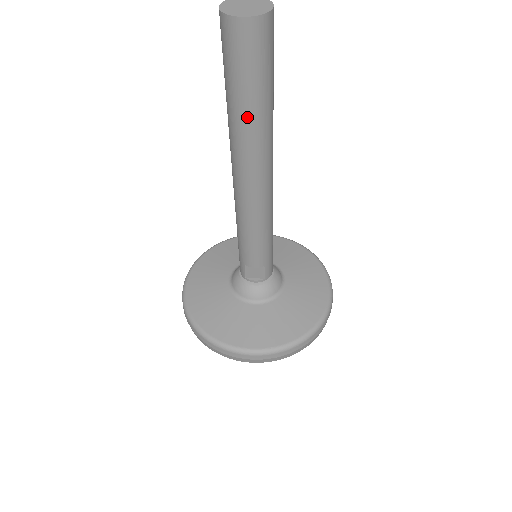
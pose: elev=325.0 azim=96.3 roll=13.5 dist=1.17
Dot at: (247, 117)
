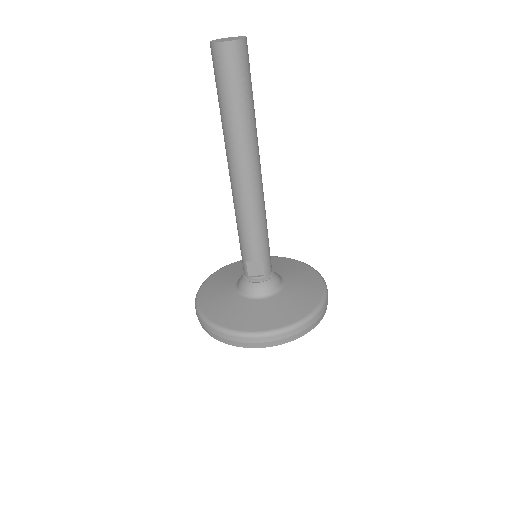
Dot at: (235, 117)
